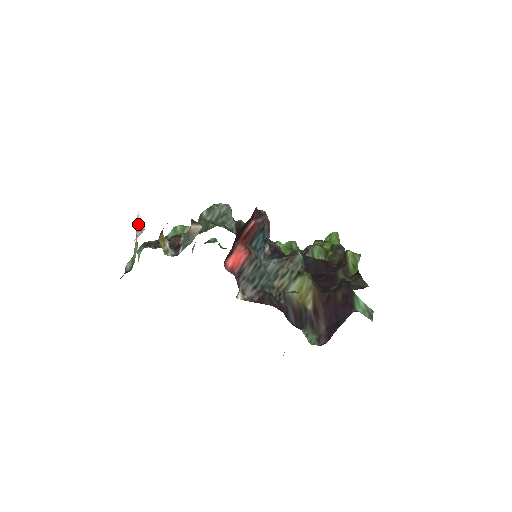
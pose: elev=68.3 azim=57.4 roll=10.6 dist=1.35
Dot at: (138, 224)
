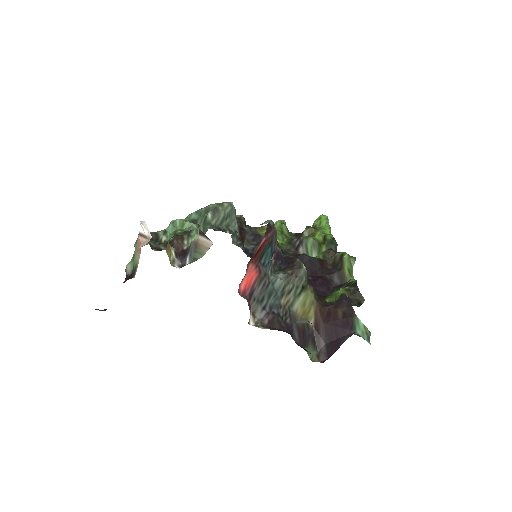
Dot at: (141, 227)
